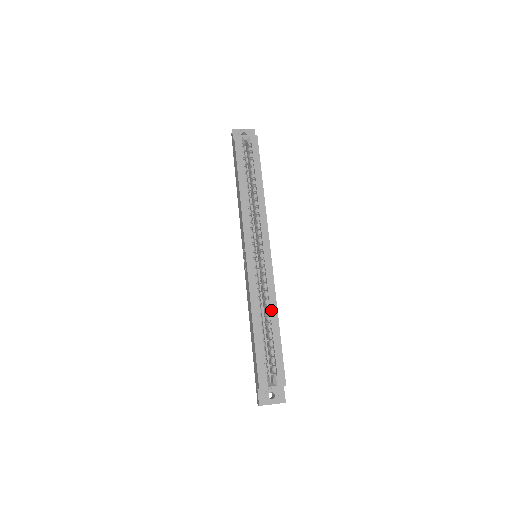
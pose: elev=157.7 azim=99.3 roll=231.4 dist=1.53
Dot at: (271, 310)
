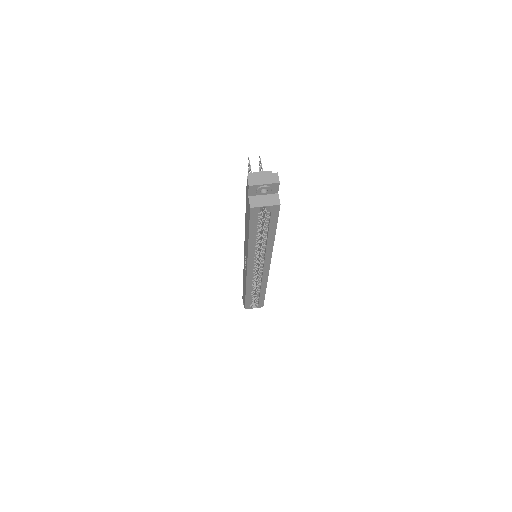
Dot at: (261, 289)
